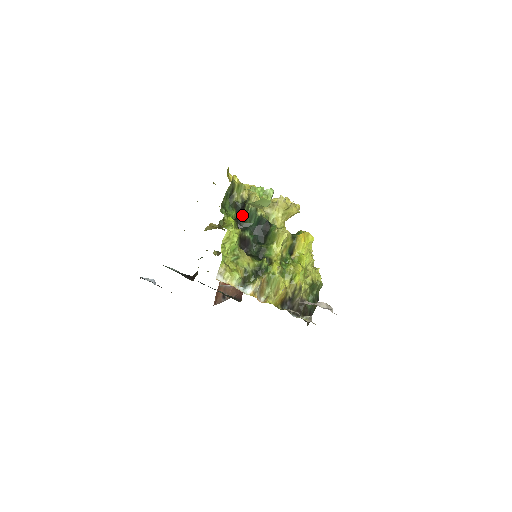
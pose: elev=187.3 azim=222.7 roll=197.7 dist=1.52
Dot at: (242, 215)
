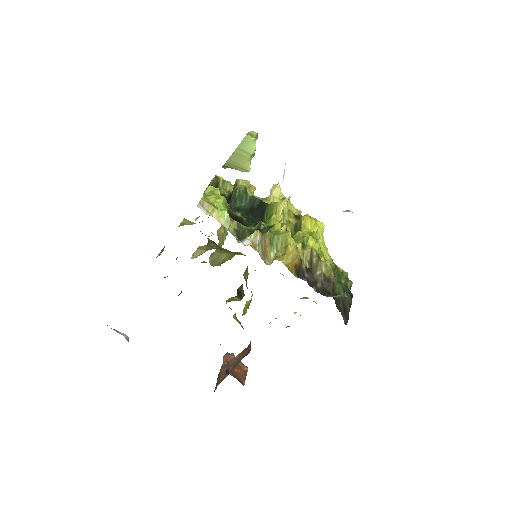
Dot at: (230, 201)
